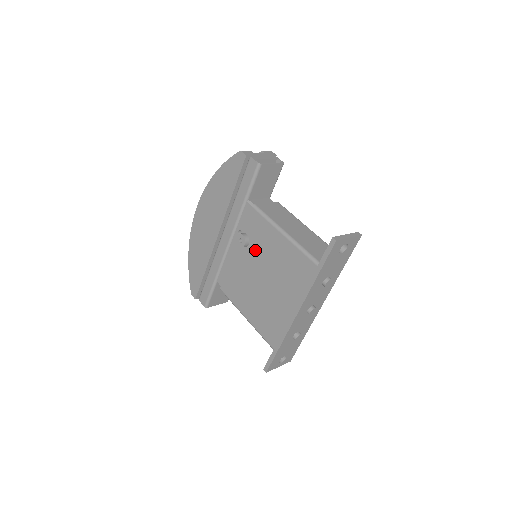
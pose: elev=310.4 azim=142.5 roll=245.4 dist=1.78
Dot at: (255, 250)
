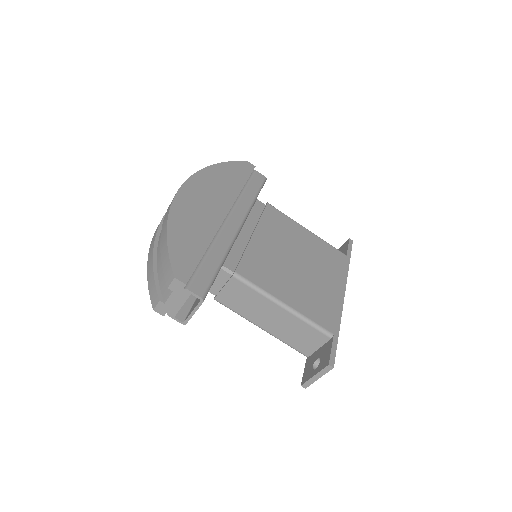
Dot at: occluded
